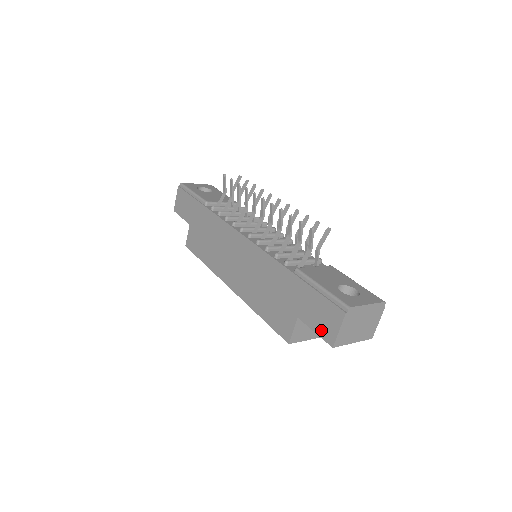
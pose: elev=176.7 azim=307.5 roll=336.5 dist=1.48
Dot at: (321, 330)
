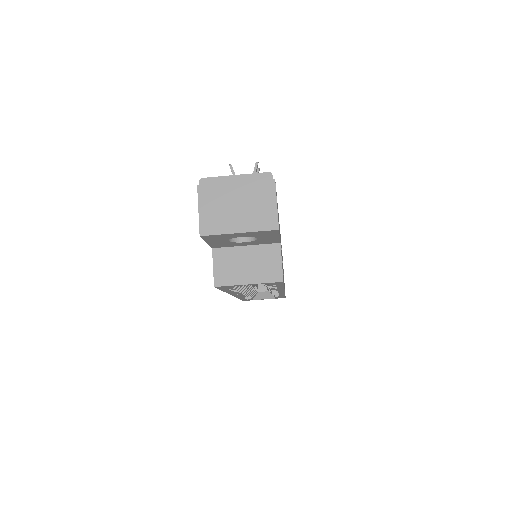
Dot at: occluded
